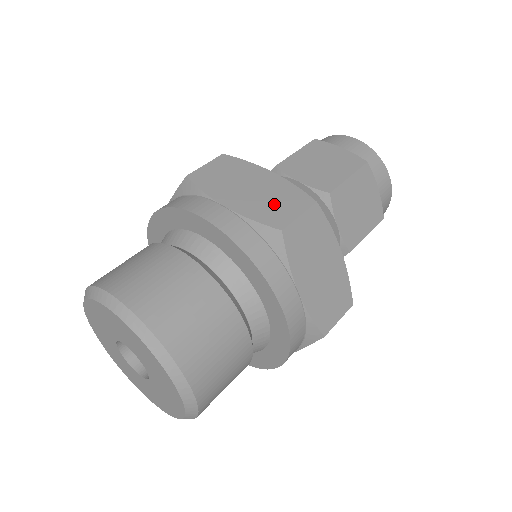
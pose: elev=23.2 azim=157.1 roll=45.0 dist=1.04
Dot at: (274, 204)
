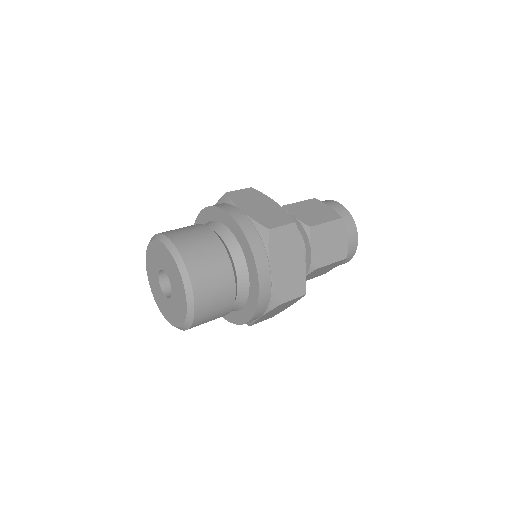
Dot at: occluded
